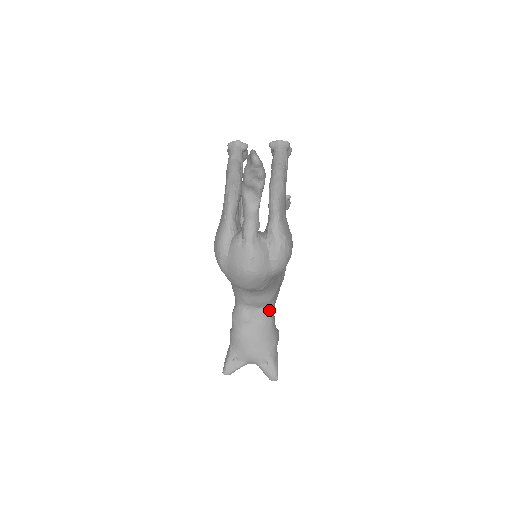
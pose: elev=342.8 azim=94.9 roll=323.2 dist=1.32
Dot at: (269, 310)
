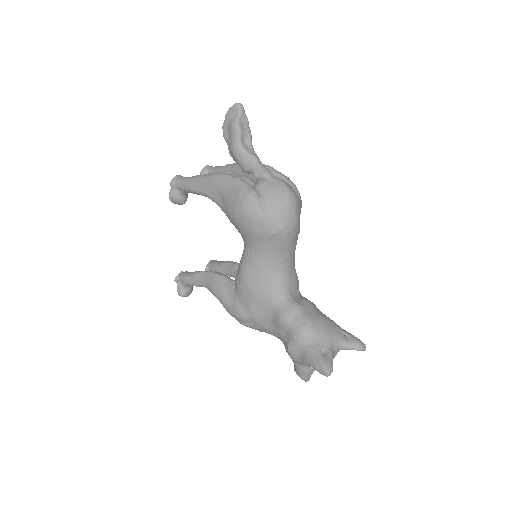
Dot at: (302, 296)
